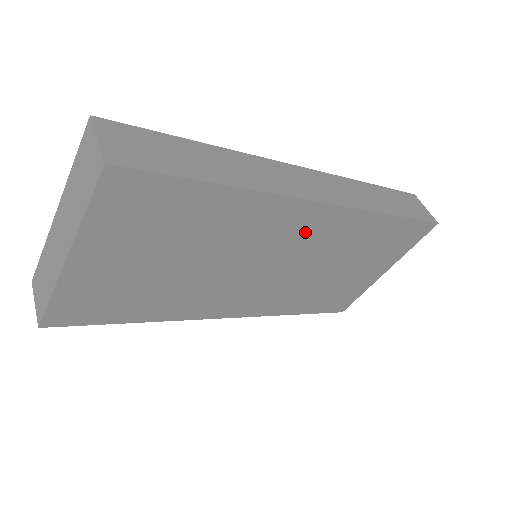
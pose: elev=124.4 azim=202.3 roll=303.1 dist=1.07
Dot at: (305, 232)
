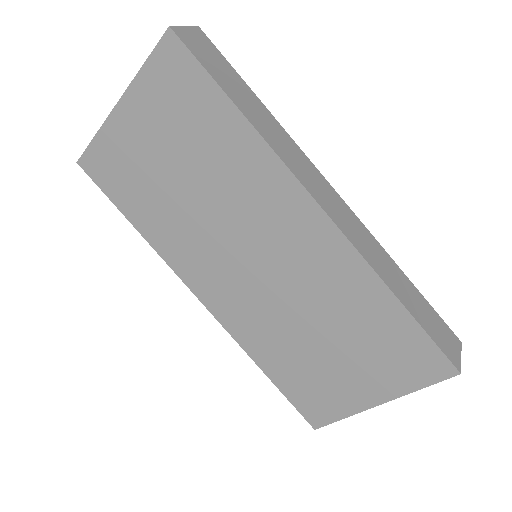
Dot at: (296, 236)
